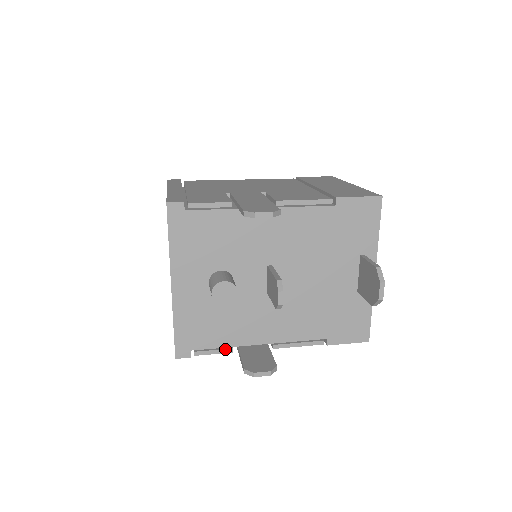
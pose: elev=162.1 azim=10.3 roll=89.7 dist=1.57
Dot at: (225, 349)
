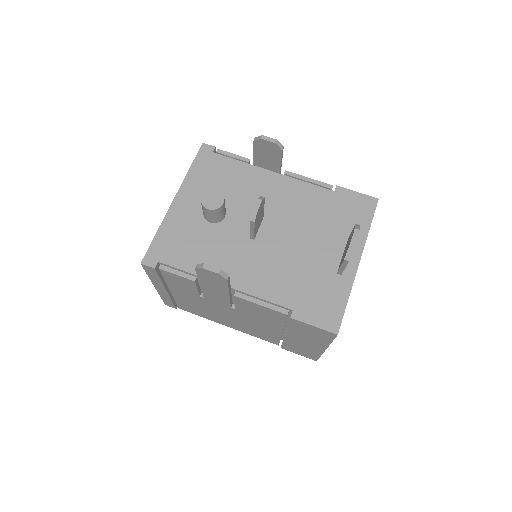
Dot at: (189, 275)
